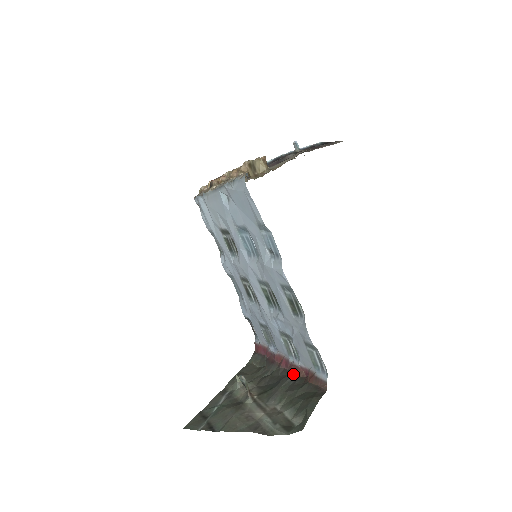
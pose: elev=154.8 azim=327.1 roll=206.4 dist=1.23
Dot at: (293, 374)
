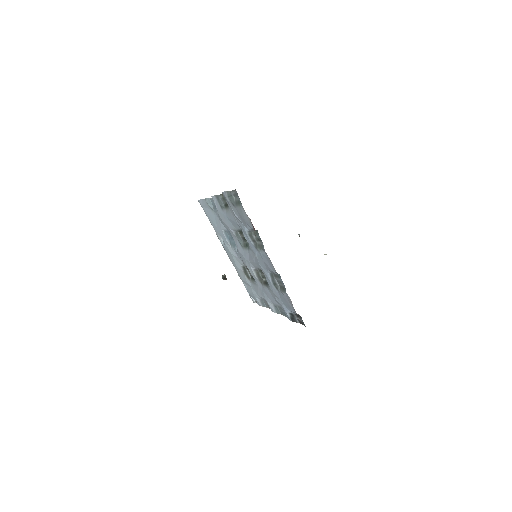
Dot at: occluded
